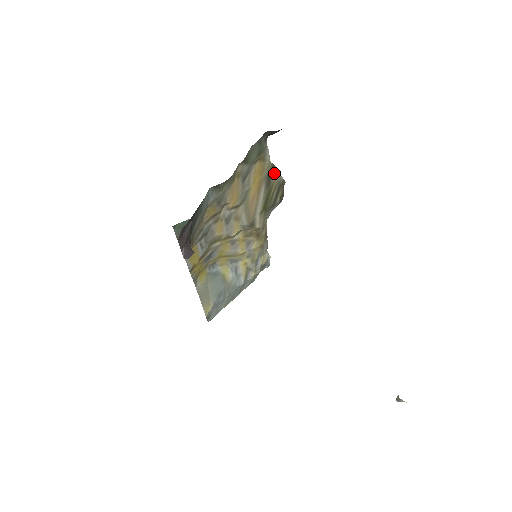
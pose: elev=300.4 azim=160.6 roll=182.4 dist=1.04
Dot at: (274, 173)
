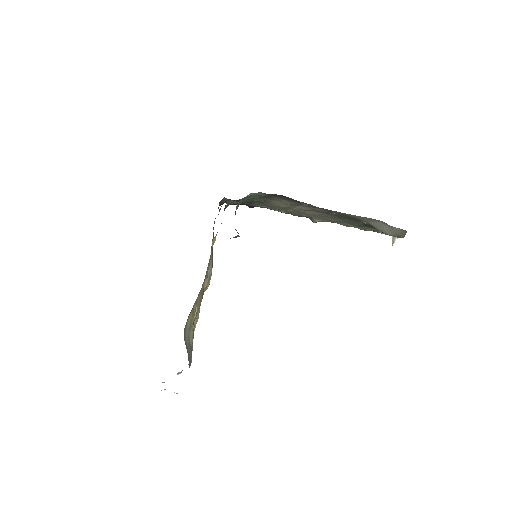
Dot at: occluded
